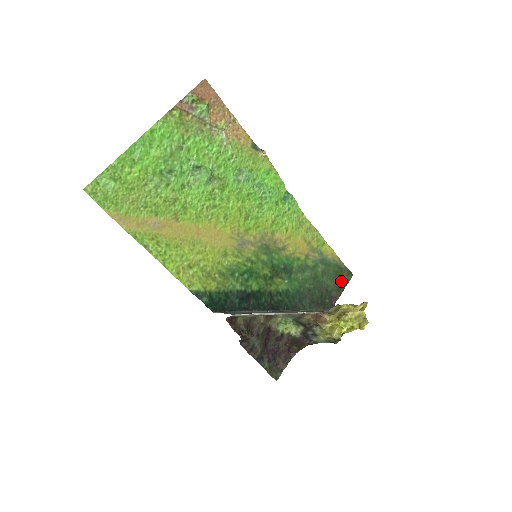
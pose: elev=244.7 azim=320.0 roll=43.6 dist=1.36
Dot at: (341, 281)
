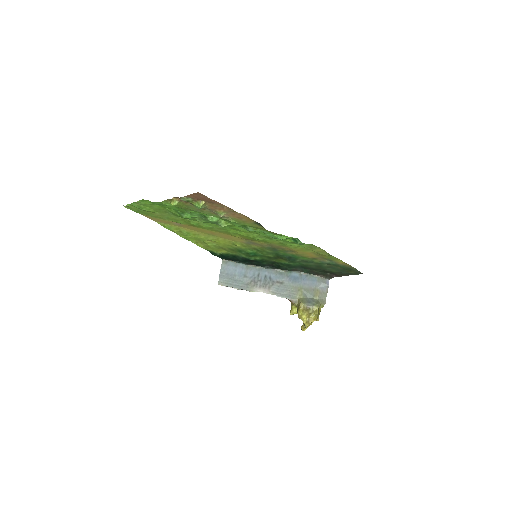
Dot at: (347, 273)
